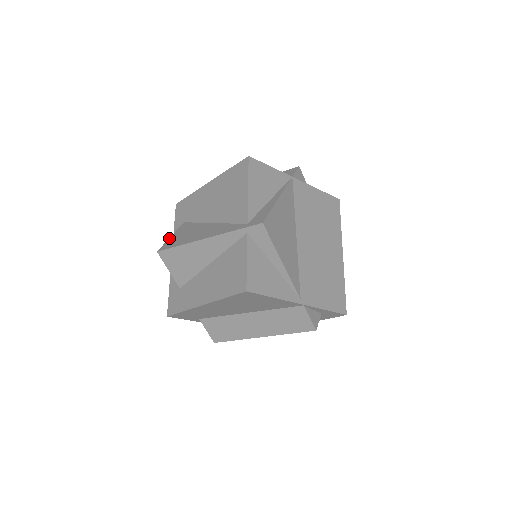
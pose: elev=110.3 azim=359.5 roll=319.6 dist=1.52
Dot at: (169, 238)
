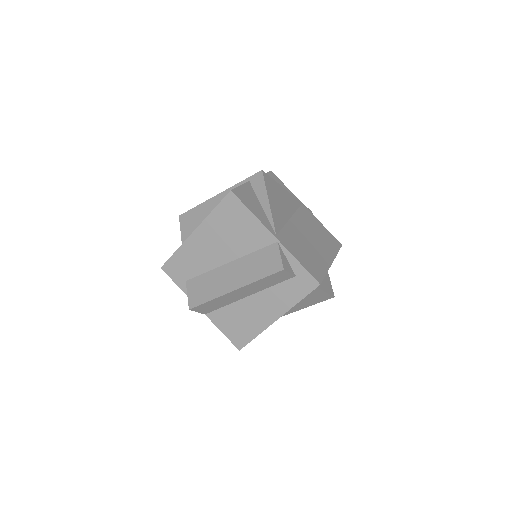
Dot at: occluded
